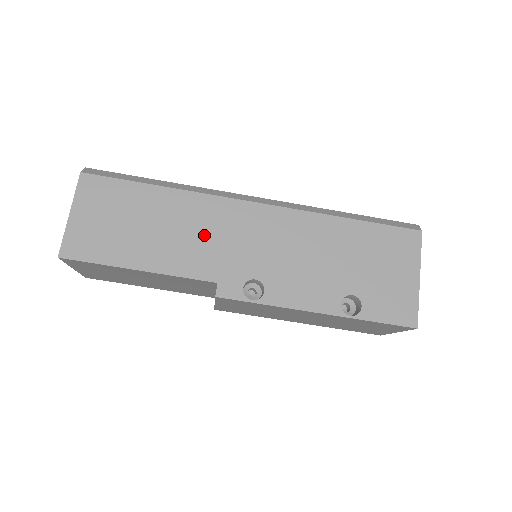
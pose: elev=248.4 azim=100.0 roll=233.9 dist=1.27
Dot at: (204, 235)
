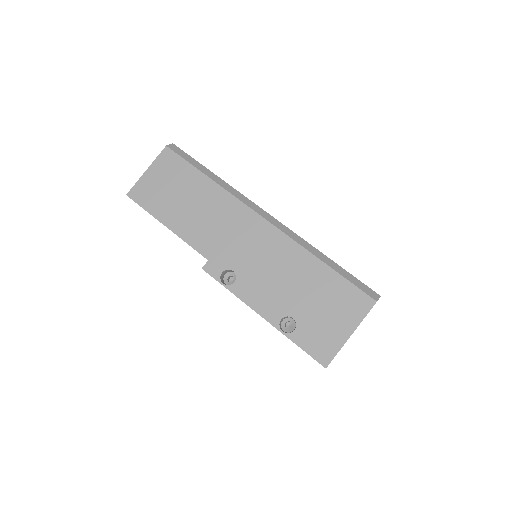
Dot at: (218, 224)
